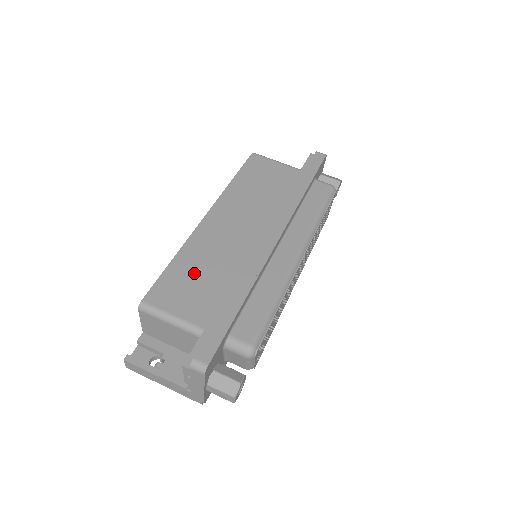
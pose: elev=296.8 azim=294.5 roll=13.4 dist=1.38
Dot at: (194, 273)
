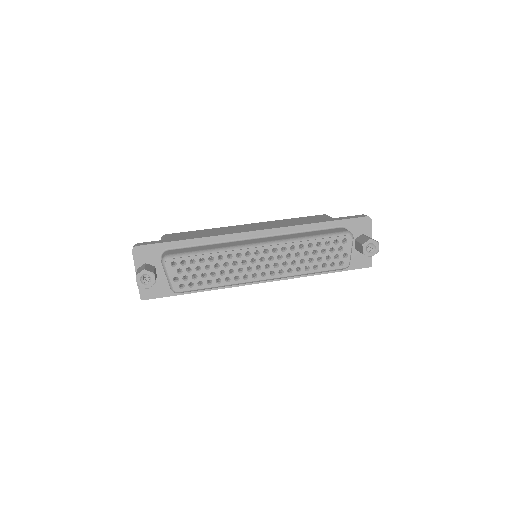
Dot at: (199, 234)
